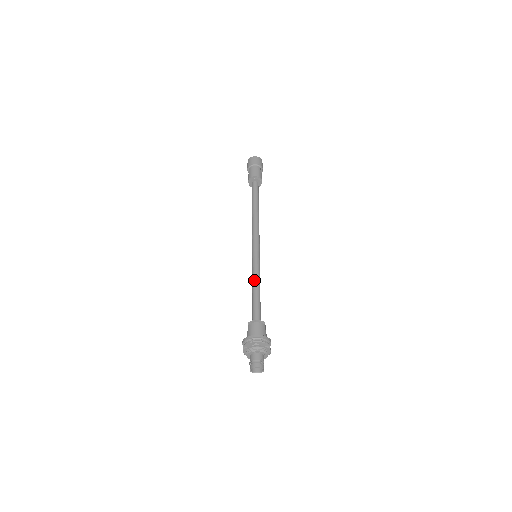
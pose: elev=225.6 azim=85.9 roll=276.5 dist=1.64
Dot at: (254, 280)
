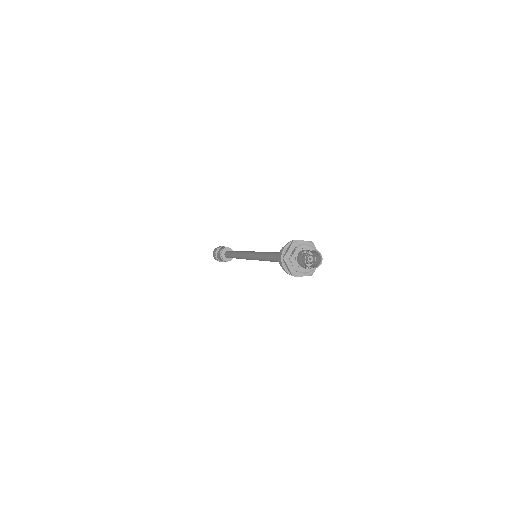
Dot at: occluded
